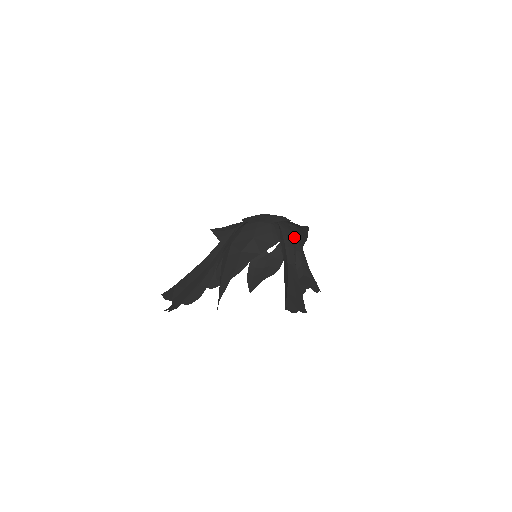
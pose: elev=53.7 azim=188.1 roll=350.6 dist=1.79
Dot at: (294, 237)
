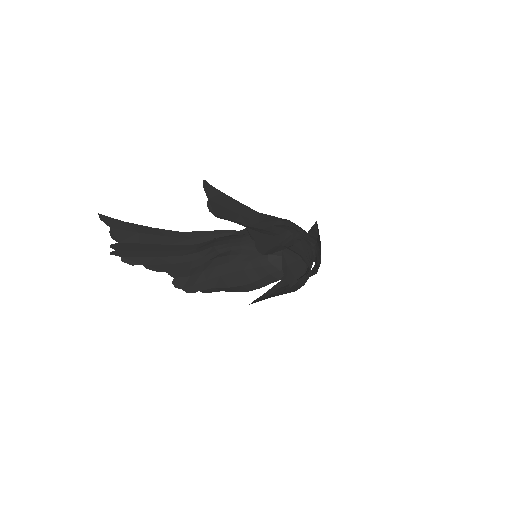
Dot at: (302, 237)
